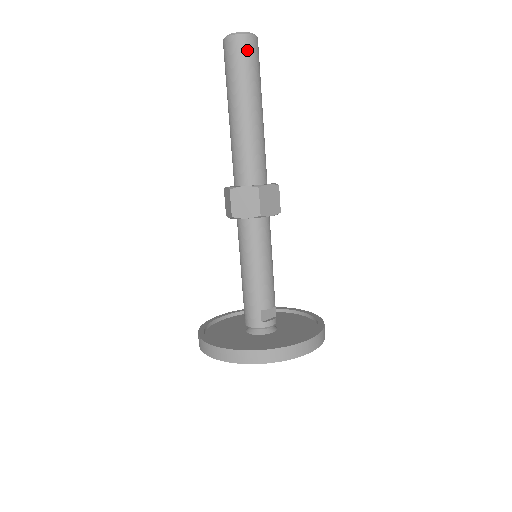
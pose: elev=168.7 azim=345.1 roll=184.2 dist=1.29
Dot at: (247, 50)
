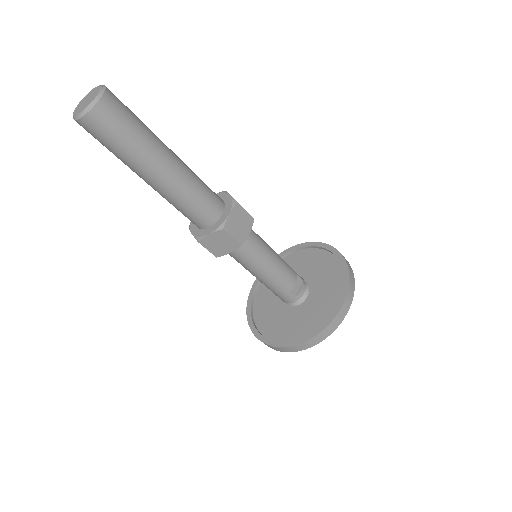
Dot at: (109, 121)
